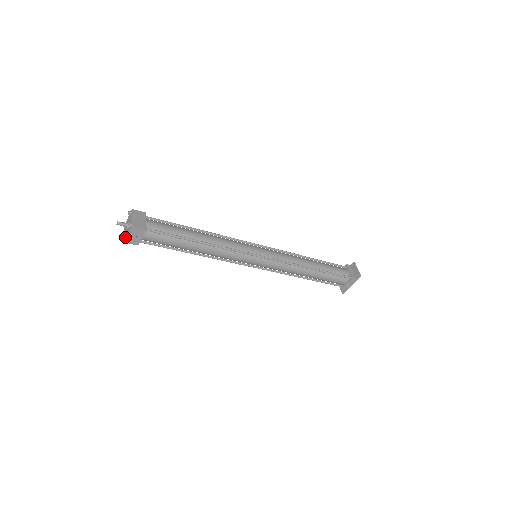
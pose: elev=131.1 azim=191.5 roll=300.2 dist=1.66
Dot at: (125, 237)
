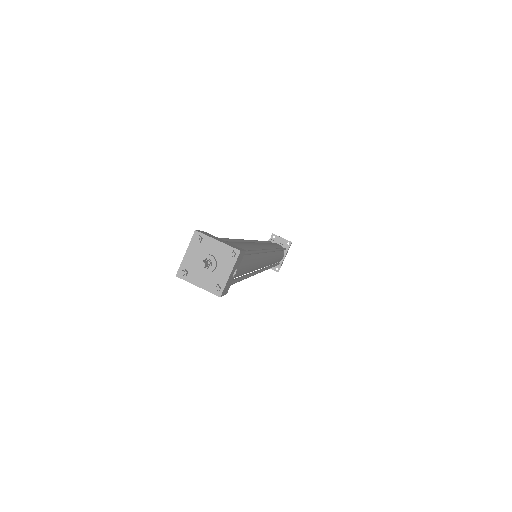
Dot at: (219, 286)
